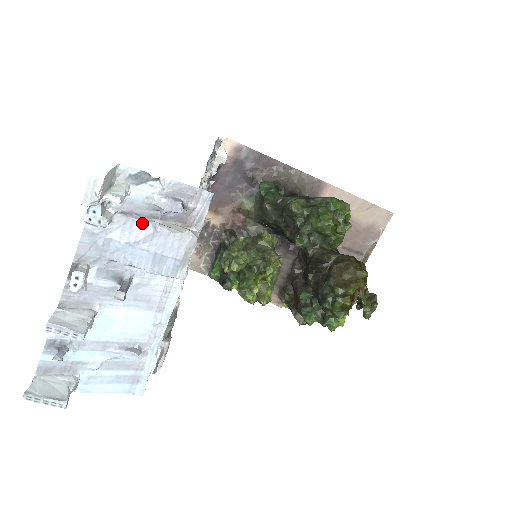
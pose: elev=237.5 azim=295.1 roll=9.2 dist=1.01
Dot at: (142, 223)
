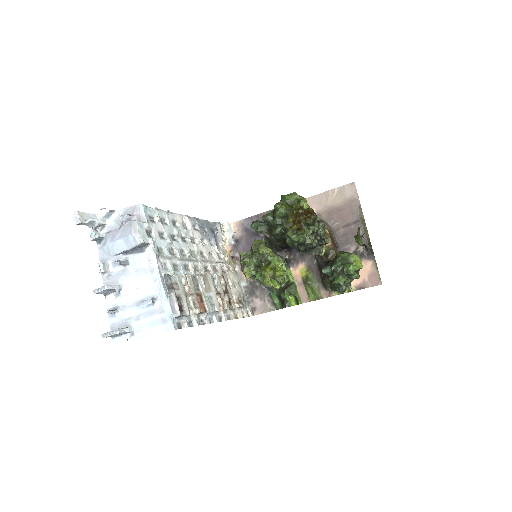
Dot at: (115, 230)
